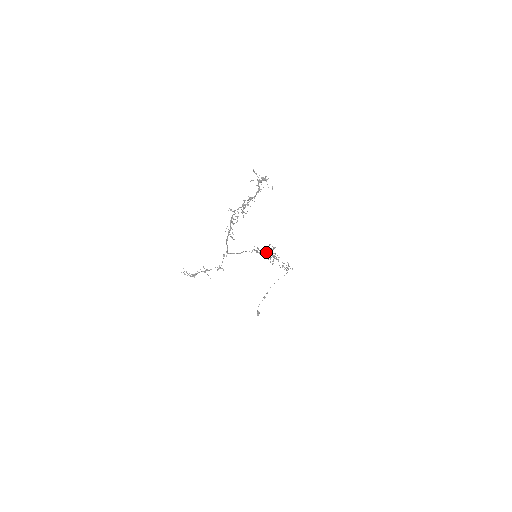
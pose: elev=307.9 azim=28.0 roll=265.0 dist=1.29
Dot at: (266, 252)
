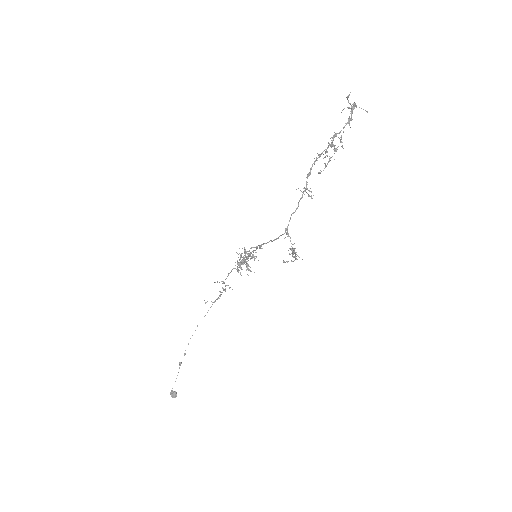
Dot at: (248, 256)
